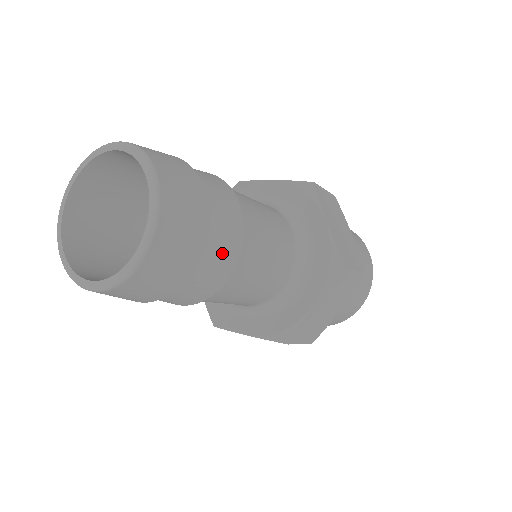
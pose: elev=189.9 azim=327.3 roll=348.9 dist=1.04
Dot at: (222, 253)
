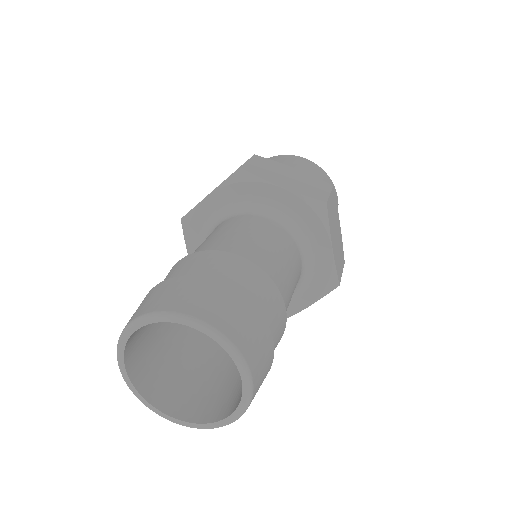
Dot at: (270, 301)
